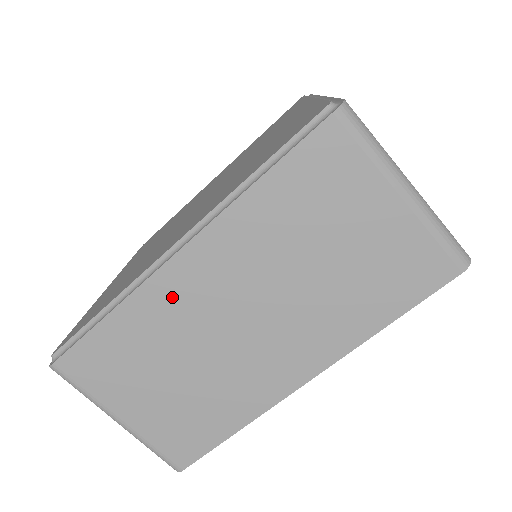
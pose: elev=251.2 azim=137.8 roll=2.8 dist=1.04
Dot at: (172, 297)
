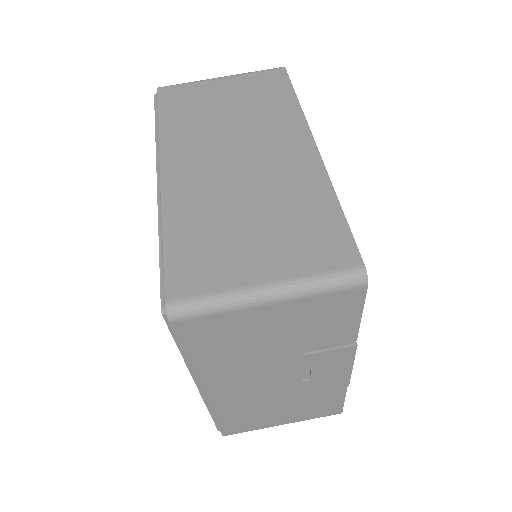
Dot at: (186, 188)
